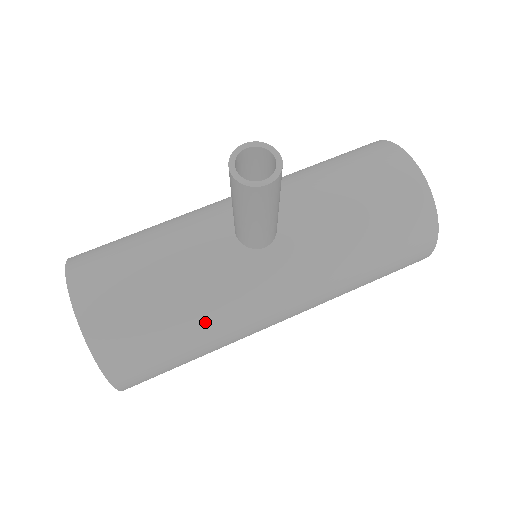
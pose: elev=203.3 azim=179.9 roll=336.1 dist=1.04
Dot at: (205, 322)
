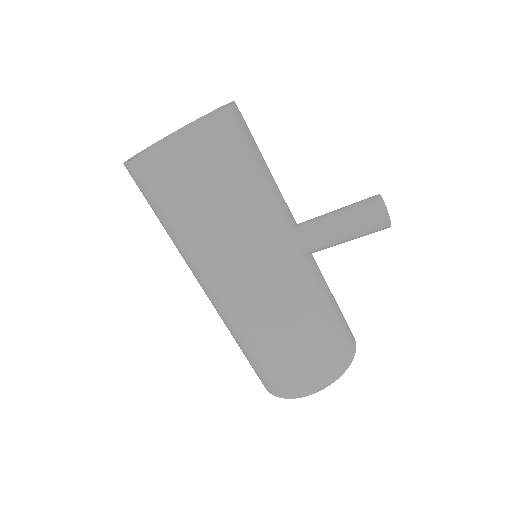
Dot at: (241, 213)
